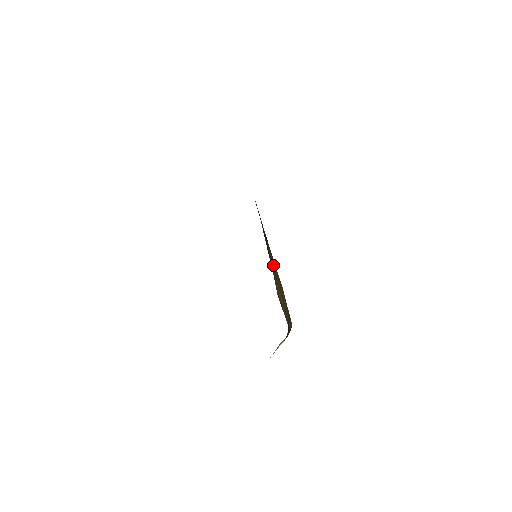
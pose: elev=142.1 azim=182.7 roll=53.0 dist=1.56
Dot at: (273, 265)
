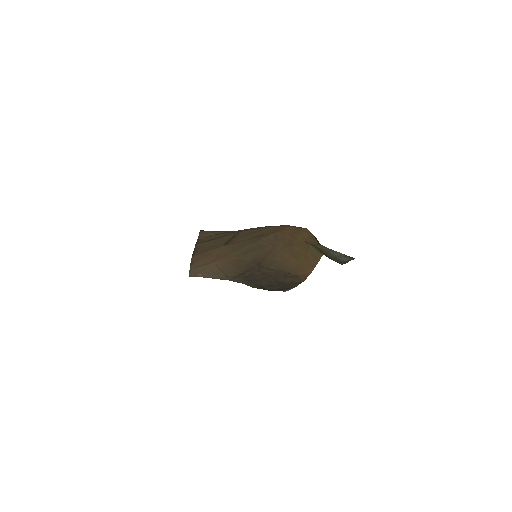
Dot at: (282, 264)
